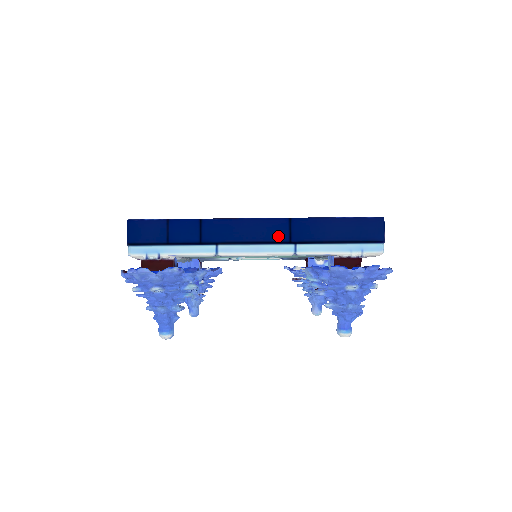
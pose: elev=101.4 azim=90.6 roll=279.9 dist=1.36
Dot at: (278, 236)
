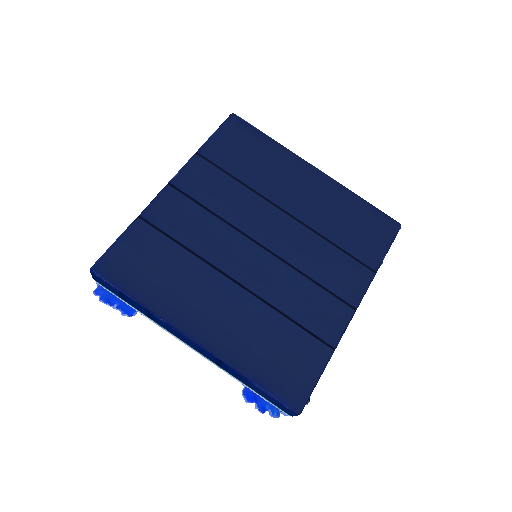
Dot at: (209, 358)
